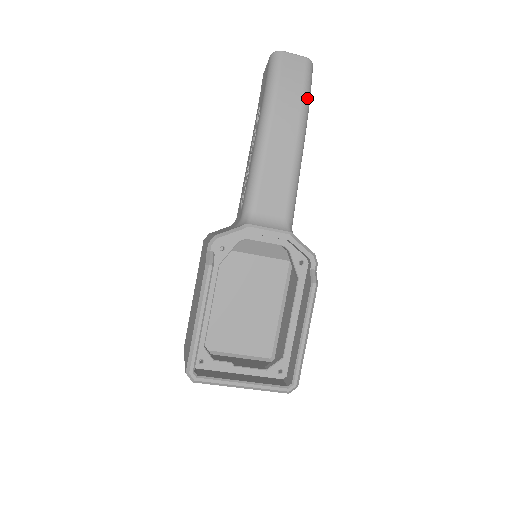
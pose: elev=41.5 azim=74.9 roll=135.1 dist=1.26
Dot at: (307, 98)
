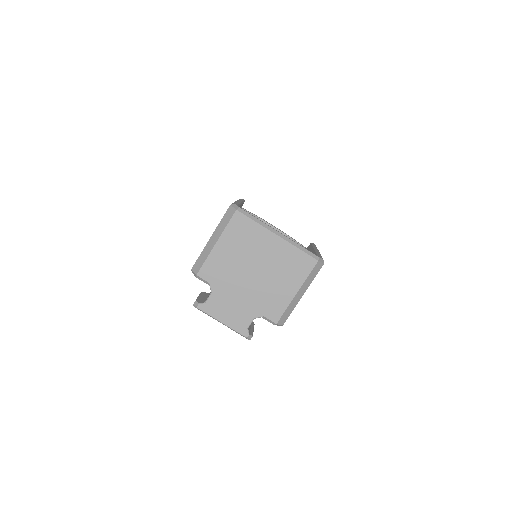
Dot at: occluded
